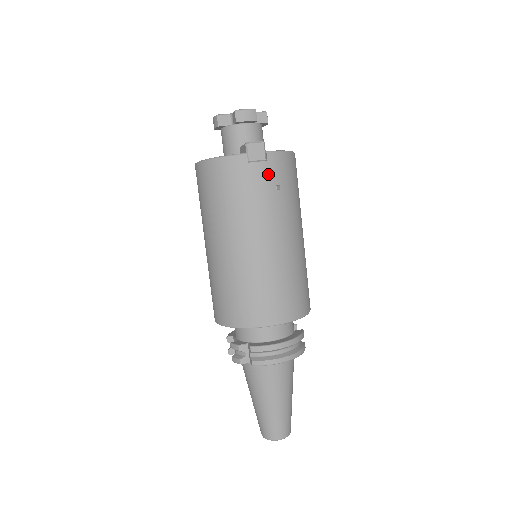
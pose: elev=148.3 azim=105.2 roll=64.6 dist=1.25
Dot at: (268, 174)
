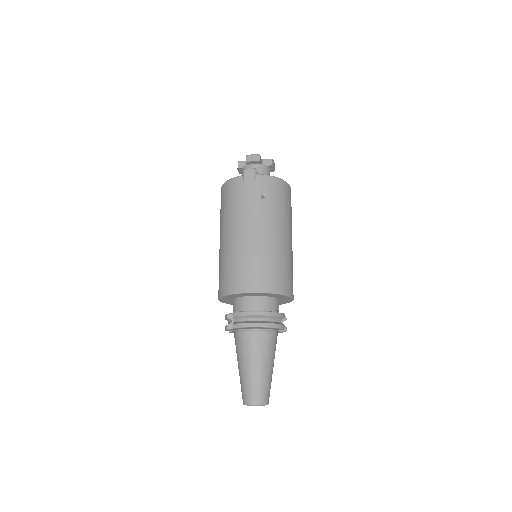
Dot at: (256, 188)
